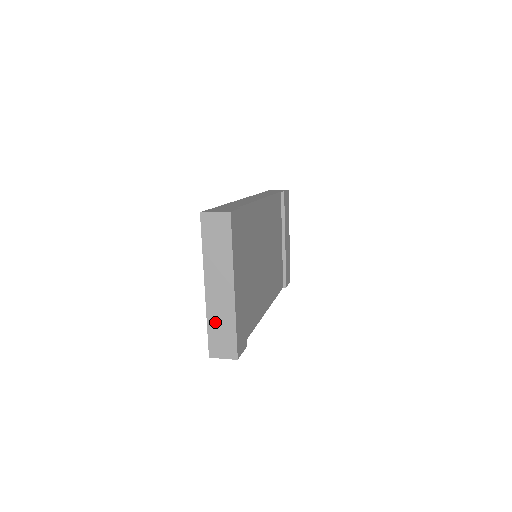
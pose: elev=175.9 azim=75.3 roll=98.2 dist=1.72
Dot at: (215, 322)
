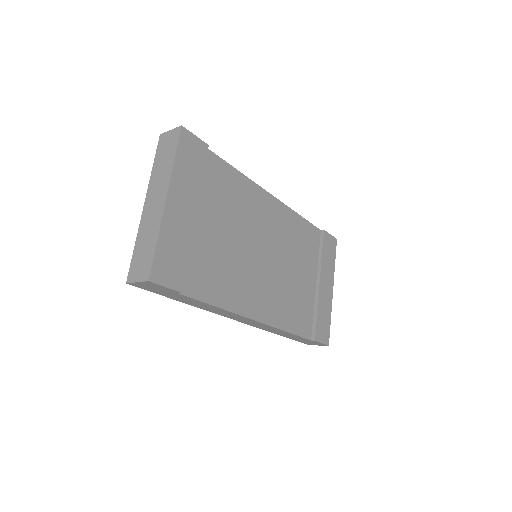
Dot at: (142, 240)
